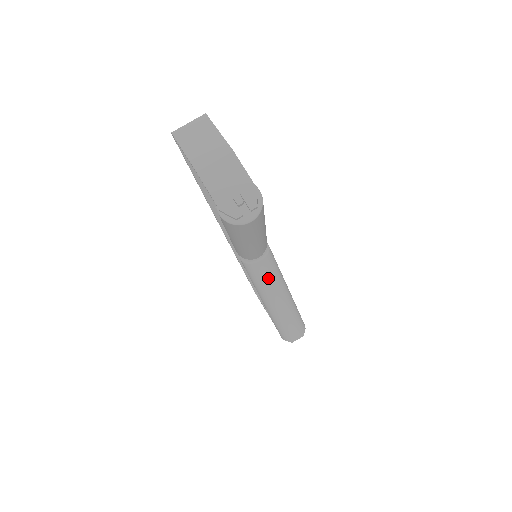
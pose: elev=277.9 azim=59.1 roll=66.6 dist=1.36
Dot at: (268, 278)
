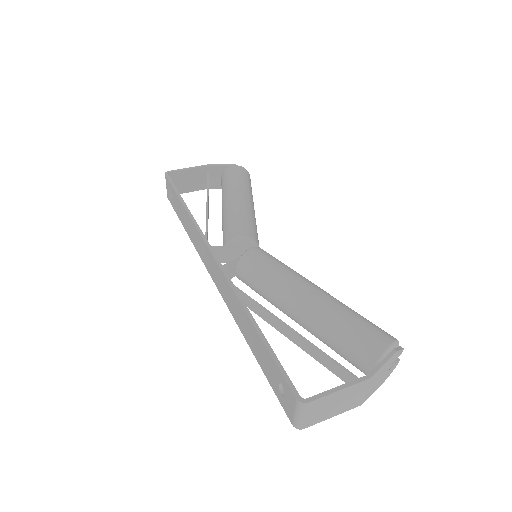
Dot at: occluded
